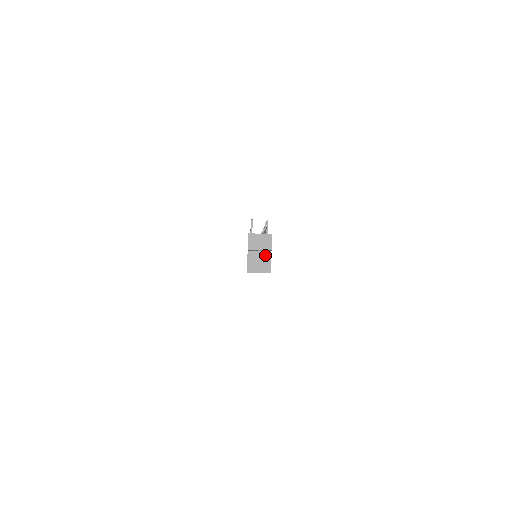
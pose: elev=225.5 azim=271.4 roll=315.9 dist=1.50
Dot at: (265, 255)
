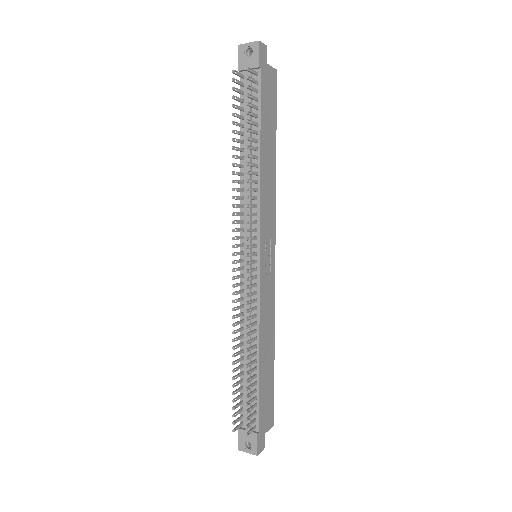
Dot at: occluded
